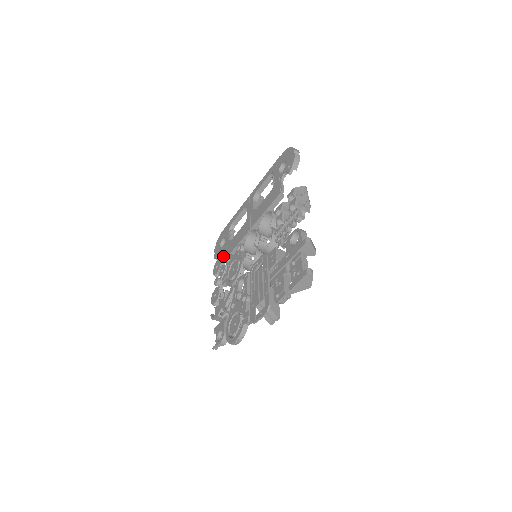
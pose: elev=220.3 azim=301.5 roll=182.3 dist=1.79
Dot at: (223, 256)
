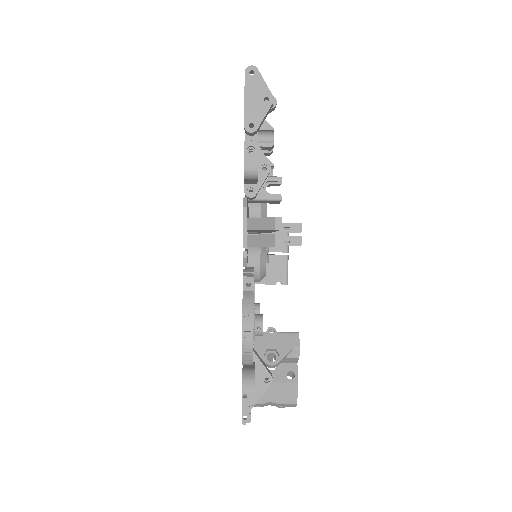
Dot at: occluded
